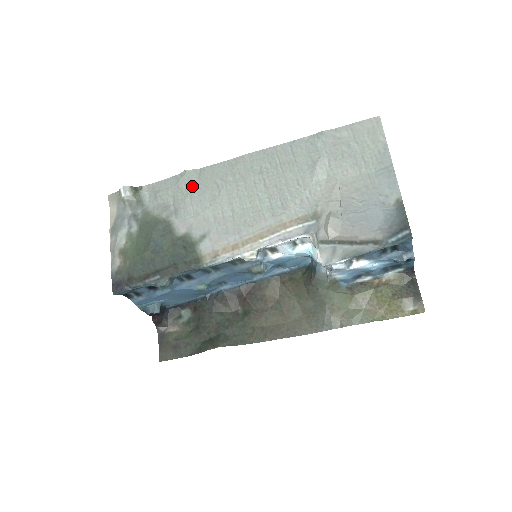
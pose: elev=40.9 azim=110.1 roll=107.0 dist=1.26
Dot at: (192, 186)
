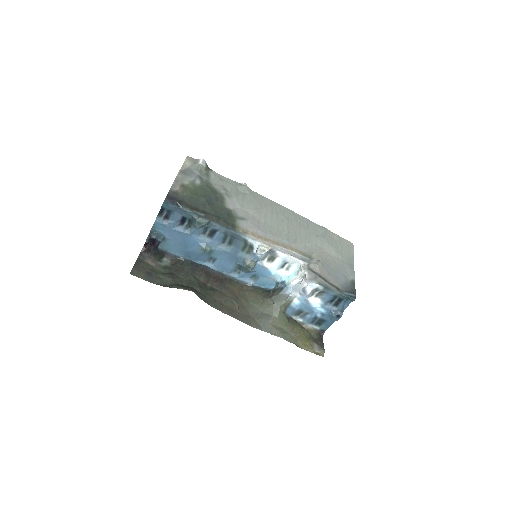
Dot at: (245, 194)
